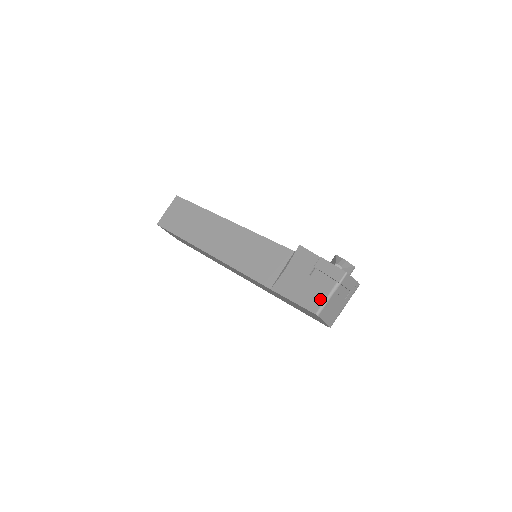
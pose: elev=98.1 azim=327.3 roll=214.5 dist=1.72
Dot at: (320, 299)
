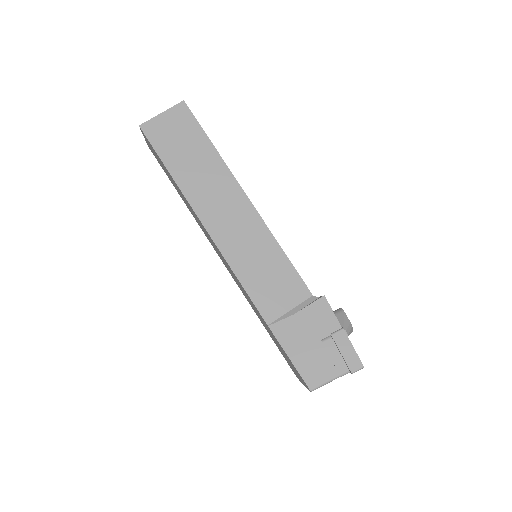
Dot at: (322, 377)
